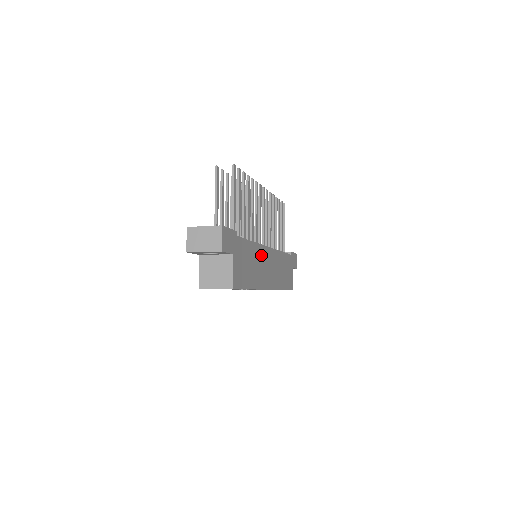
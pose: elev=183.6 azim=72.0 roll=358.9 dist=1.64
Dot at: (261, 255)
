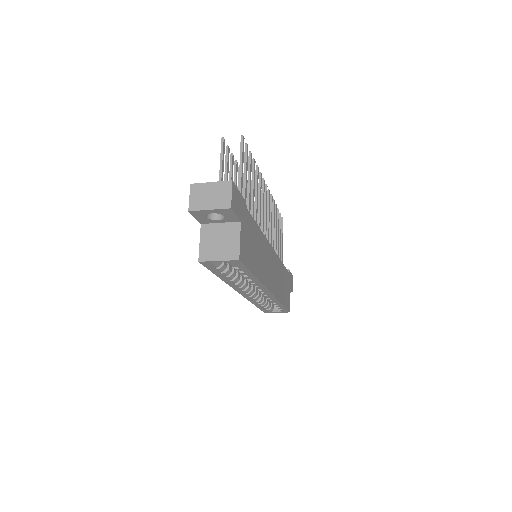
Dot at: (264, 248)
